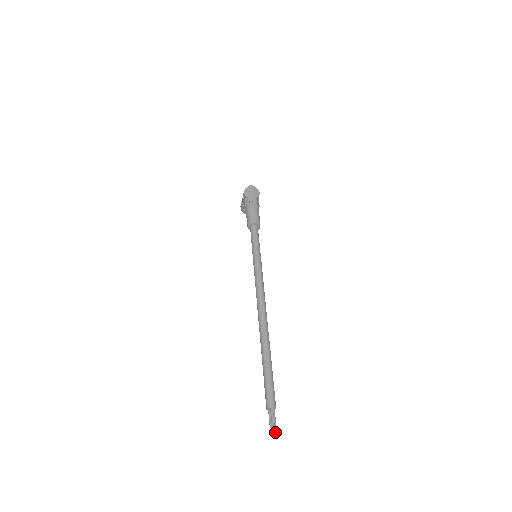
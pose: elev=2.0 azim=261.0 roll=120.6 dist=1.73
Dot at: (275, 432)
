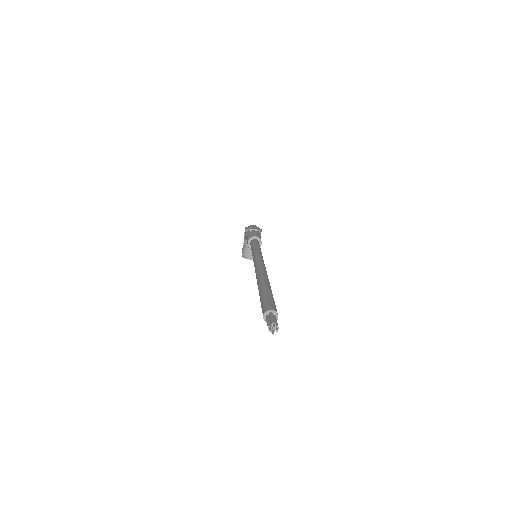
Dot at: (276, 330)
